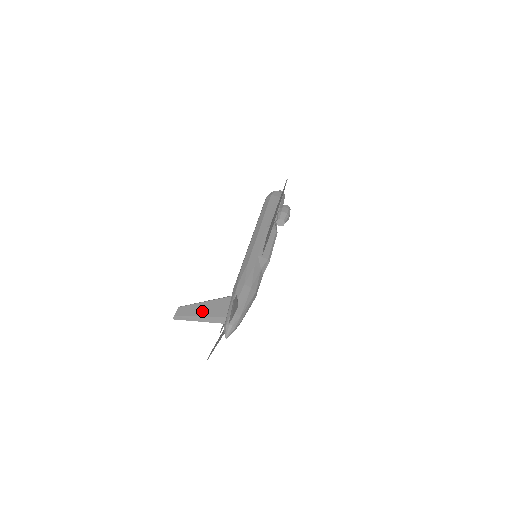
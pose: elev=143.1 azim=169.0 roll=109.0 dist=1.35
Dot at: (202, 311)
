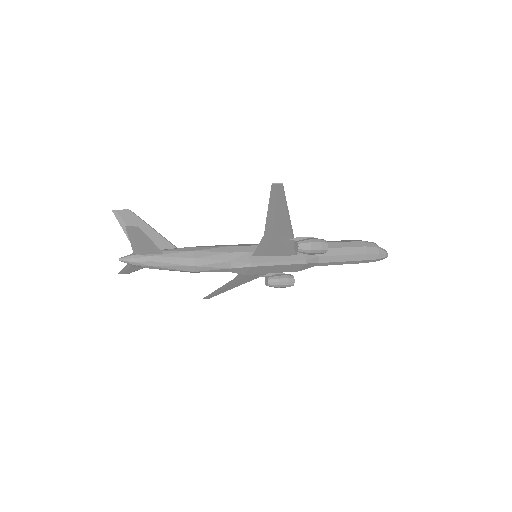
Dot at: occluded
